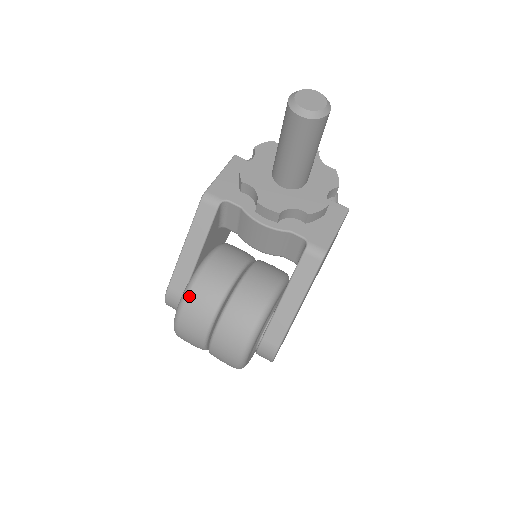
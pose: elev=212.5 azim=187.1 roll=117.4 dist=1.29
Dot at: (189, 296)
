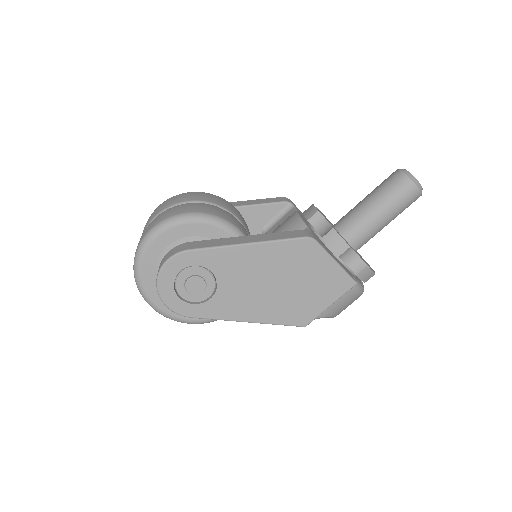
Dot at: (204, 192)
